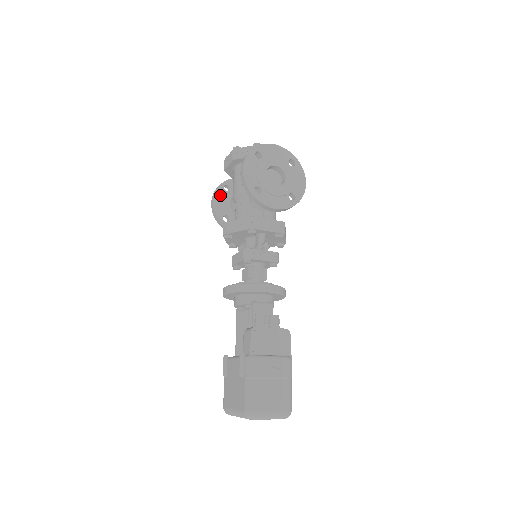
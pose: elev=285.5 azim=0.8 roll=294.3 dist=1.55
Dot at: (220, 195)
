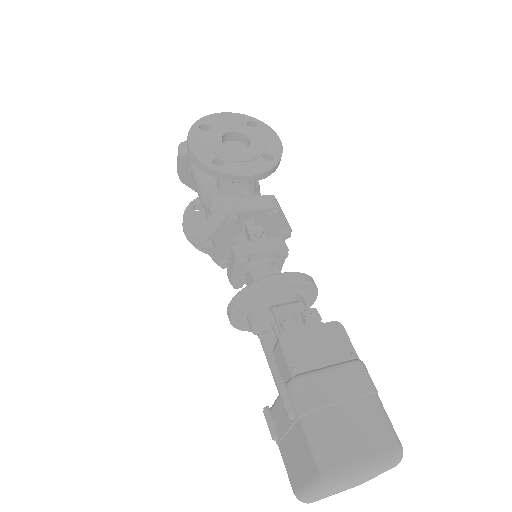
Dot at: (190, 218)
